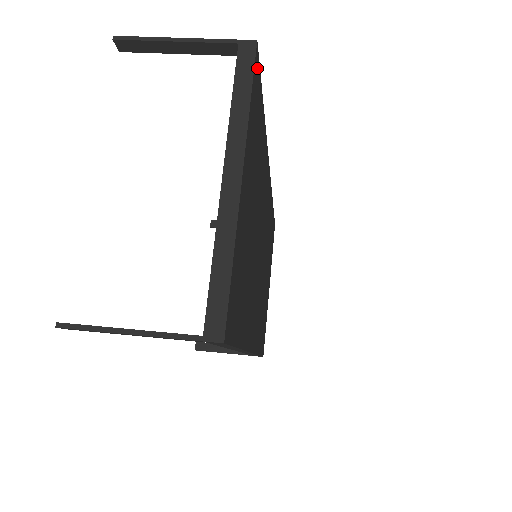
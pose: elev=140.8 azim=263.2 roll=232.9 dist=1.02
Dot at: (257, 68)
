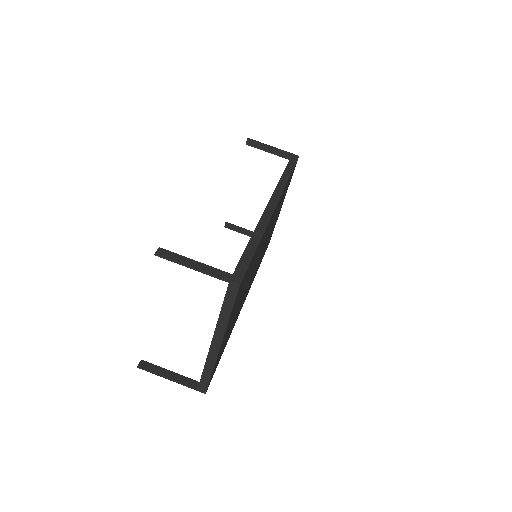
Dot at: (241, 283)
